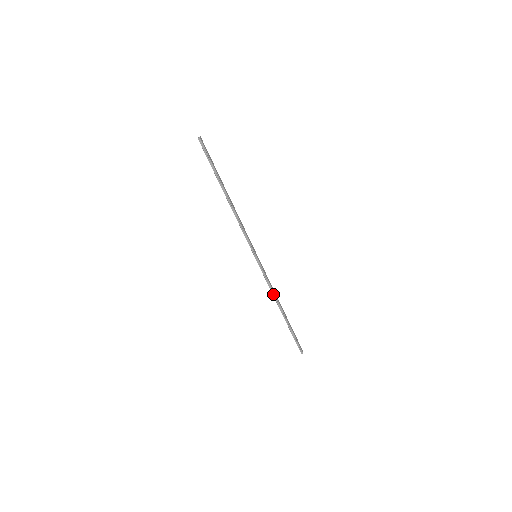
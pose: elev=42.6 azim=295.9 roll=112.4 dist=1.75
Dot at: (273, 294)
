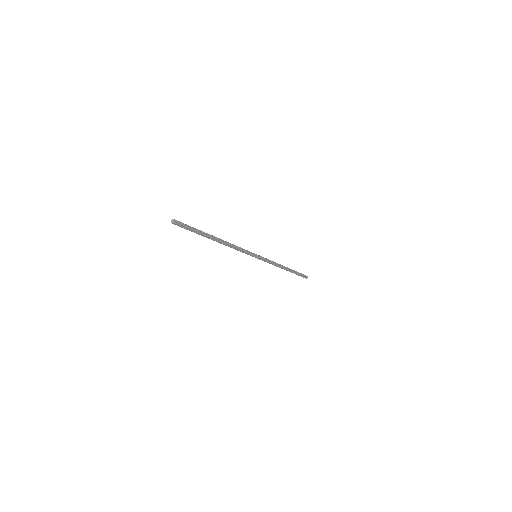
Dot at: (277, 266)
